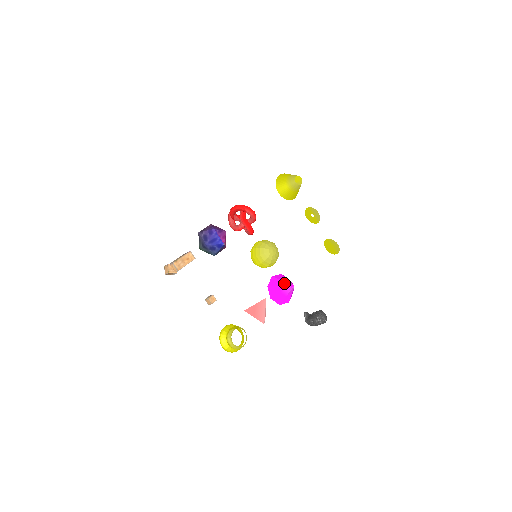
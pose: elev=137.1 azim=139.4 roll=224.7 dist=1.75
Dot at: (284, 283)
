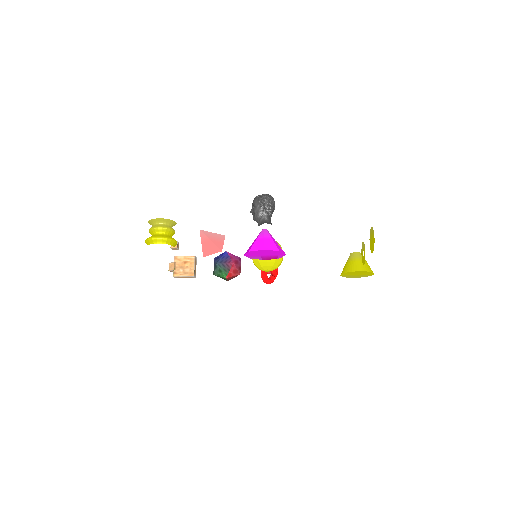
Dot at: occluded
